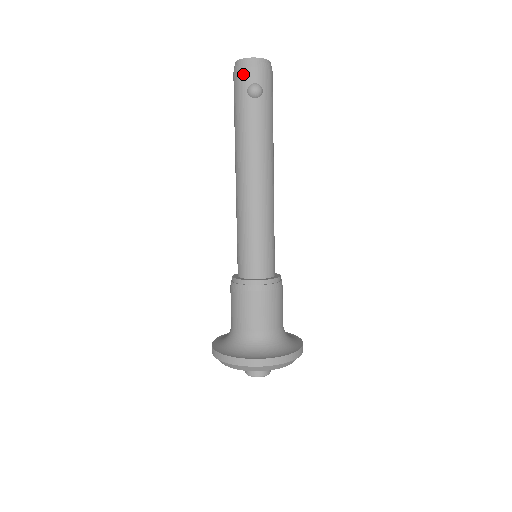
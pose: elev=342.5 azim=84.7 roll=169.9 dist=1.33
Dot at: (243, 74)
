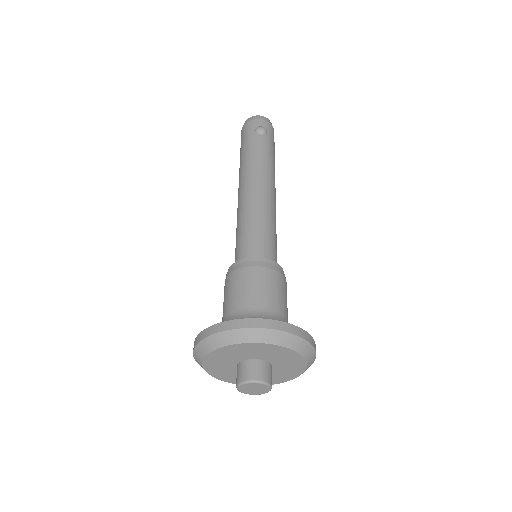
Dot at: (251, 123)
